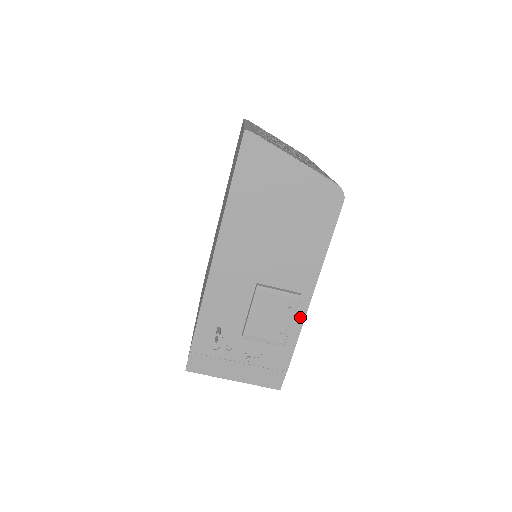
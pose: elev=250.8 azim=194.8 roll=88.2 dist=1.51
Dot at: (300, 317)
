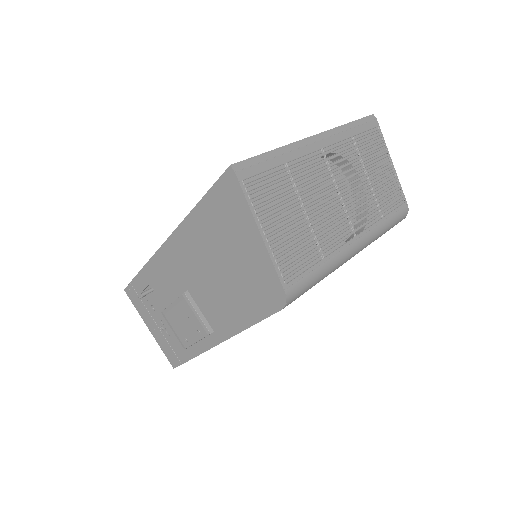
Dot at: (206, 345)
